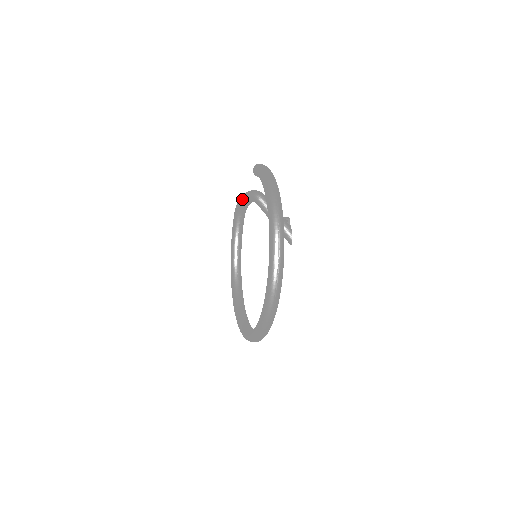
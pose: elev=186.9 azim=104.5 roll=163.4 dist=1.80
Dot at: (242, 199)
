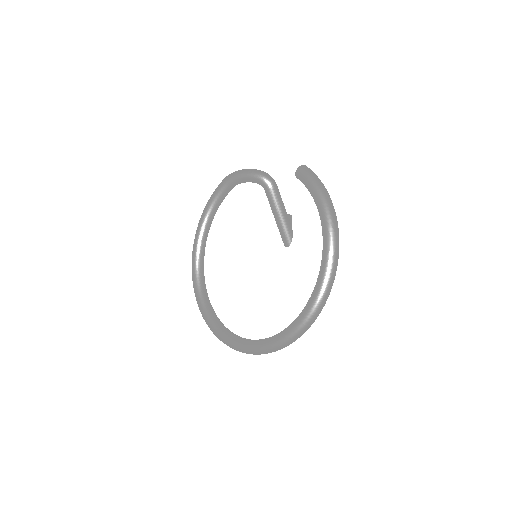
Dot at: (246, 175)
